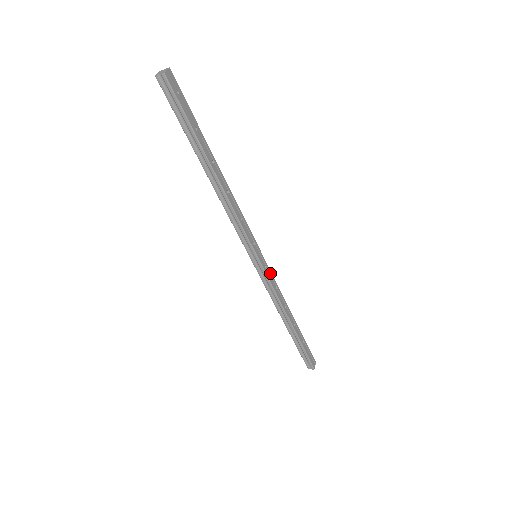
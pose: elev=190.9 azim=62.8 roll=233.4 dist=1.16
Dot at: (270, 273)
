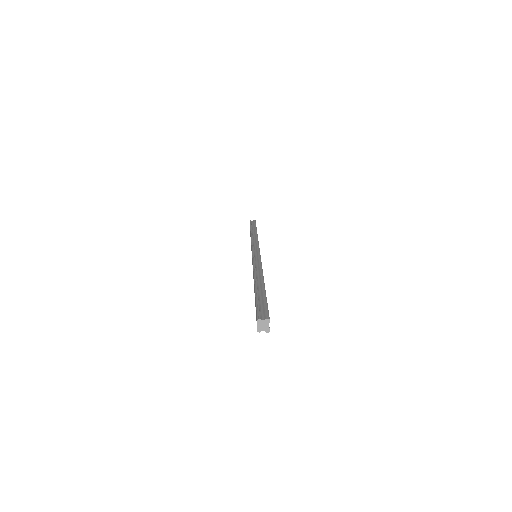
Dot at: occluded
